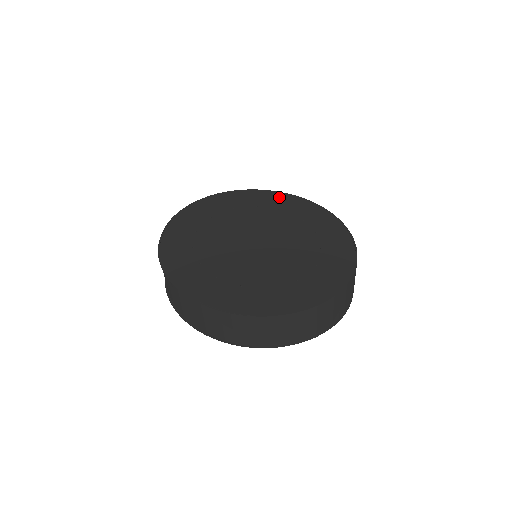
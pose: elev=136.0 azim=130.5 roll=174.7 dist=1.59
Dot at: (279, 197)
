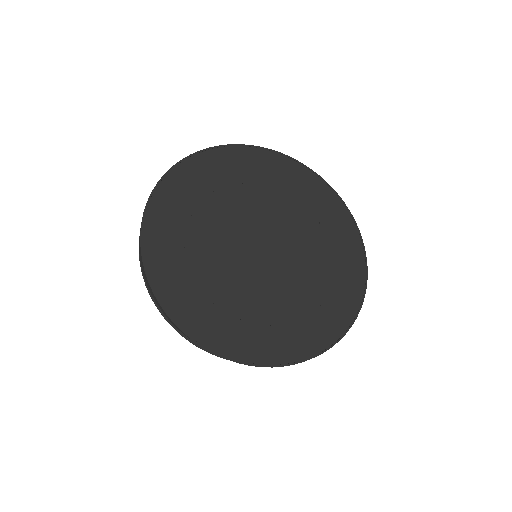
Dot at: (263, 159)
